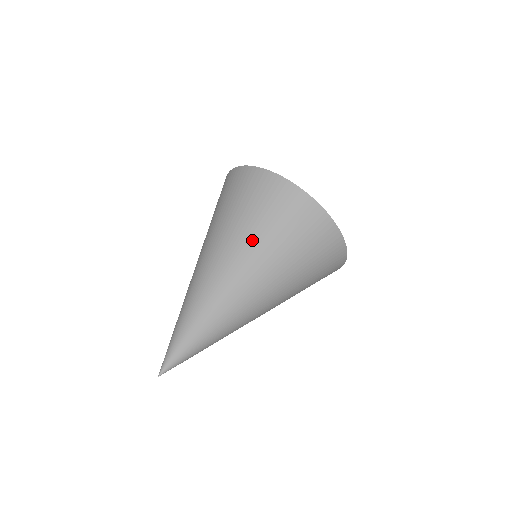
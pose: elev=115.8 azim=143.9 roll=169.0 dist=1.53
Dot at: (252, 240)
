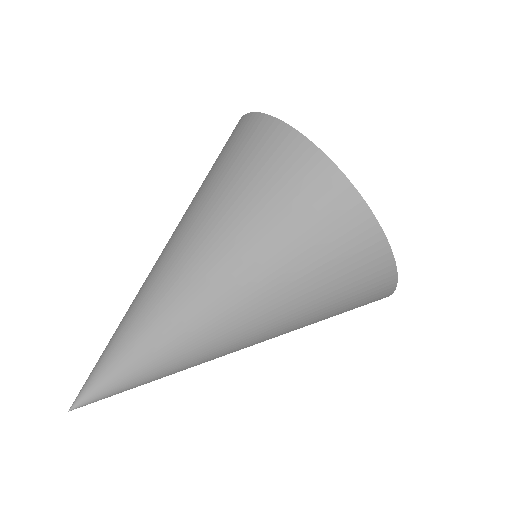
Dot at: (266, 269)
